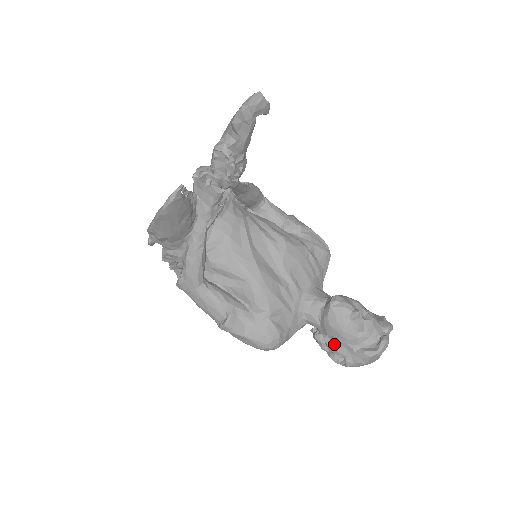
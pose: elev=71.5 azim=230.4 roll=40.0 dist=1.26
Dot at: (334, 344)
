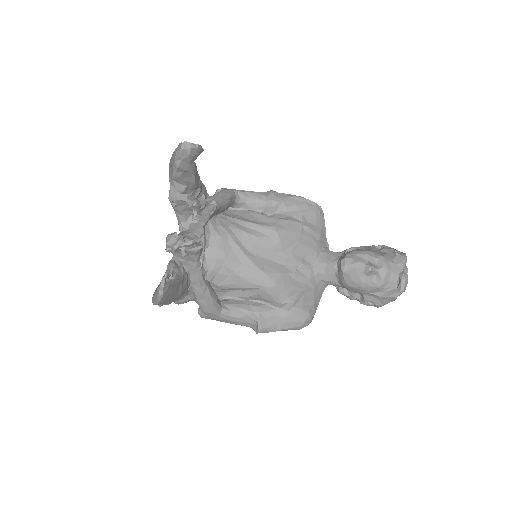
Dot at: (359, 294)
